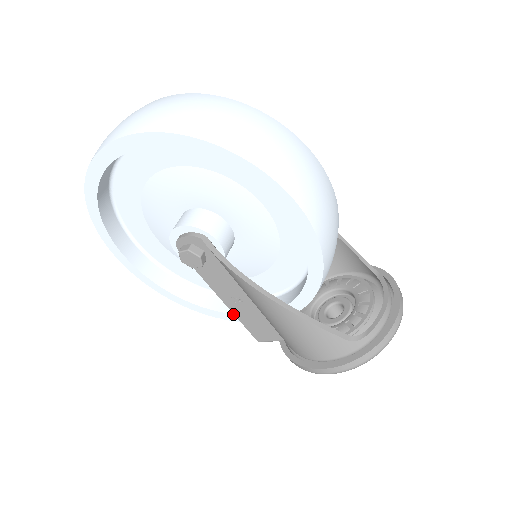
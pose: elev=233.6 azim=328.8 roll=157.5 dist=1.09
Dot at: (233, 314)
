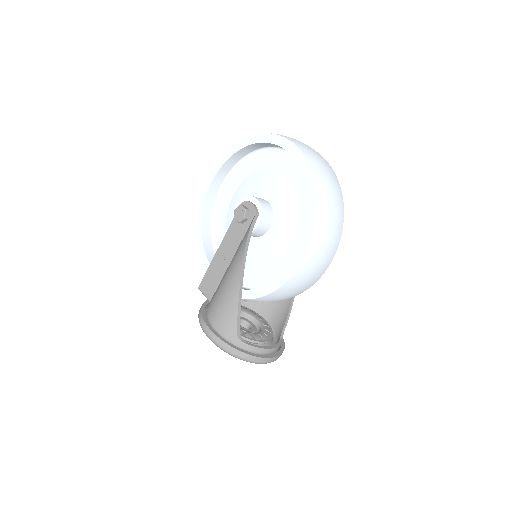
Dot at: (209, 263)
